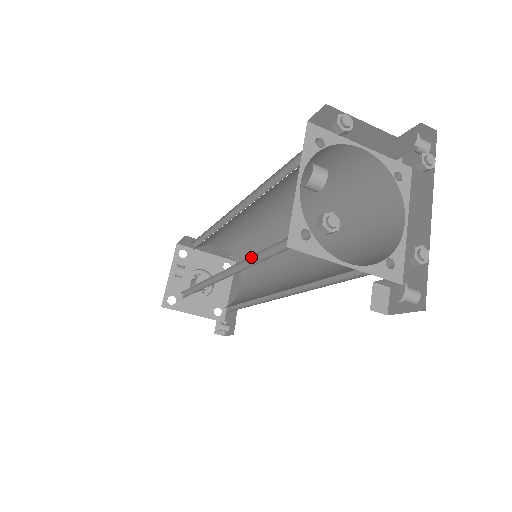
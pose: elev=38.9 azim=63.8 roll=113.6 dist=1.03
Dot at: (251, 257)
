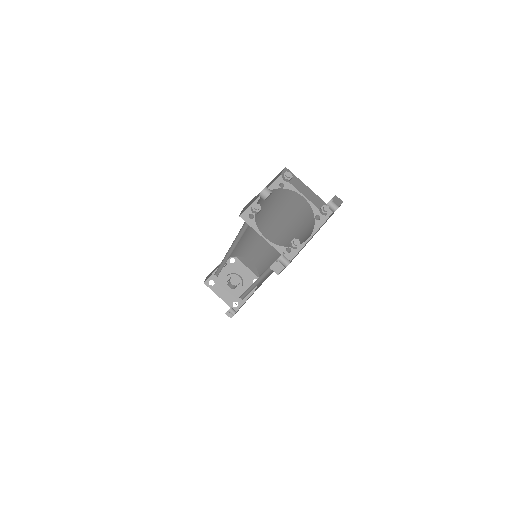
Dot at: (239, 237)
